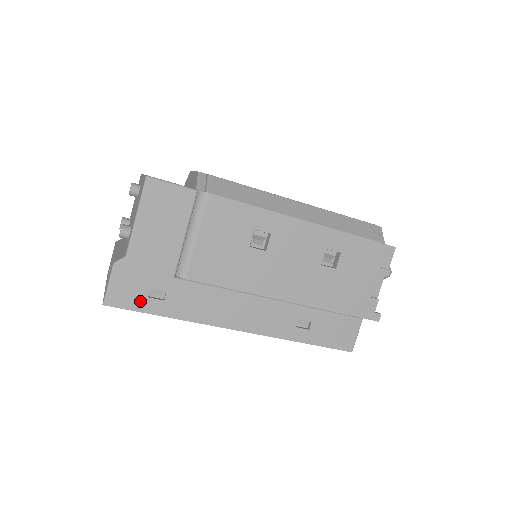
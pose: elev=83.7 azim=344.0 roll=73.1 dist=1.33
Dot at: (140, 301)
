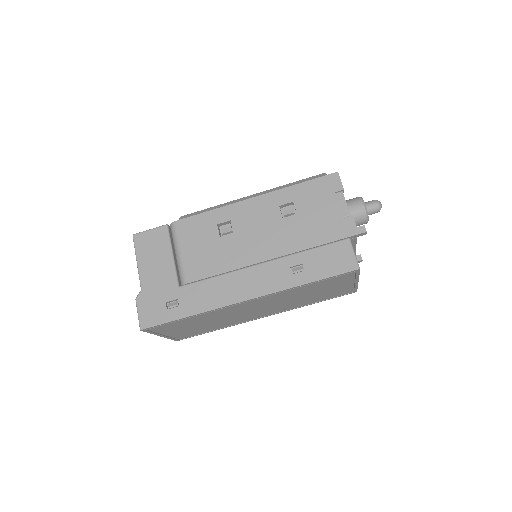
Dot at: (163, 315)
